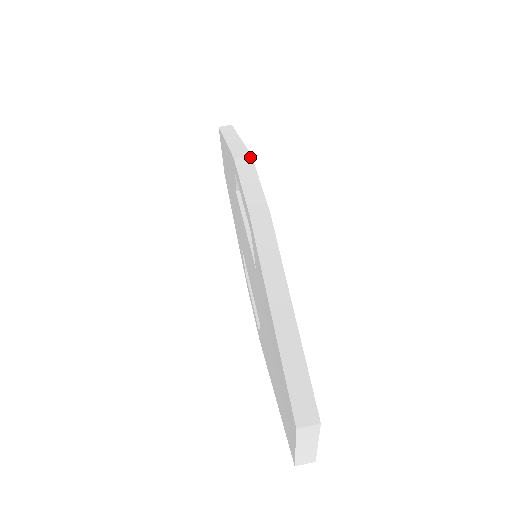
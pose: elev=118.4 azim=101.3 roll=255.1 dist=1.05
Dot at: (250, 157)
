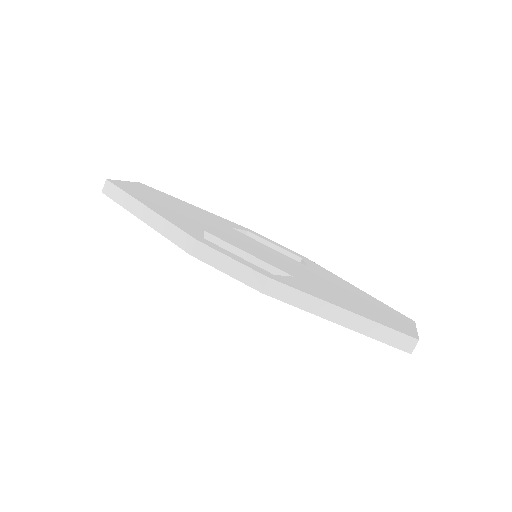
Dot at: (198, 243)
